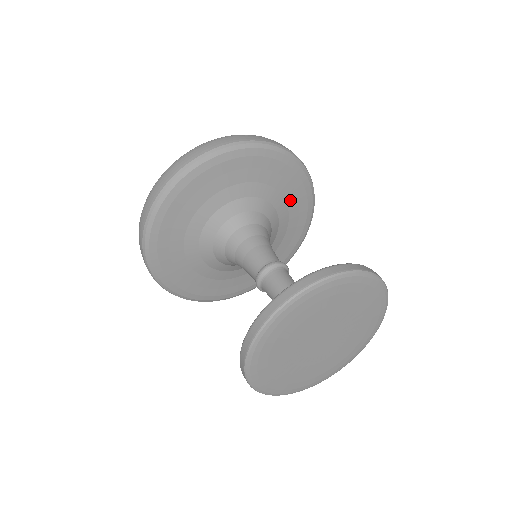
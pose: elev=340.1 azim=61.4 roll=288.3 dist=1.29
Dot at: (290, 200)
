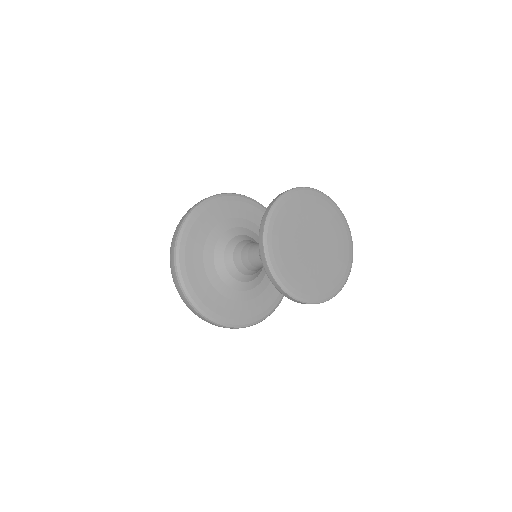
Dot at: (255, 220)
